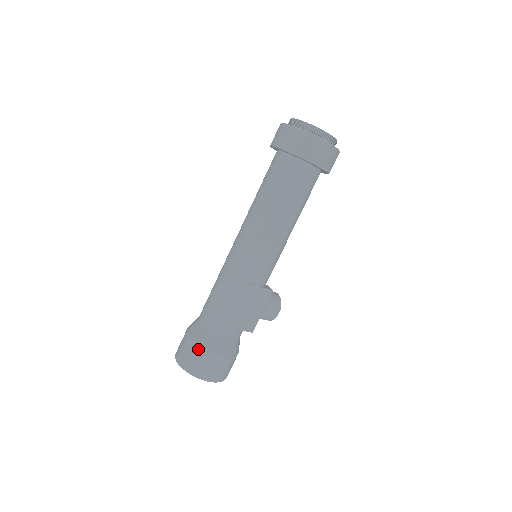
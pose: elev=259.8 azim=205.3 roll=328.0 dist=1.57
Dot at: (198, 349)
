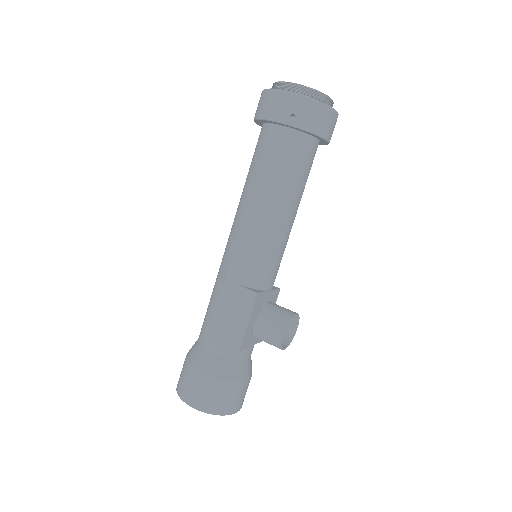
Dot at: (185, 360)
